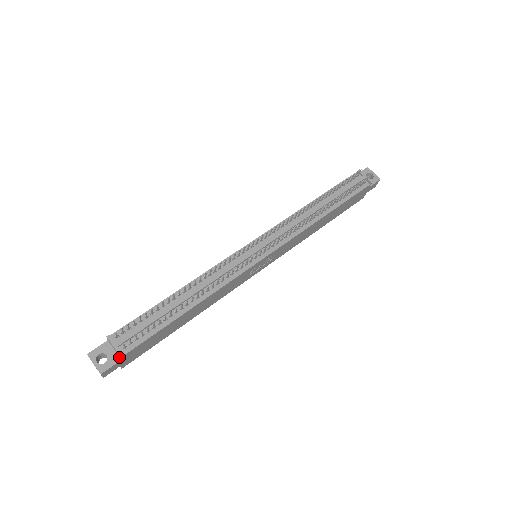
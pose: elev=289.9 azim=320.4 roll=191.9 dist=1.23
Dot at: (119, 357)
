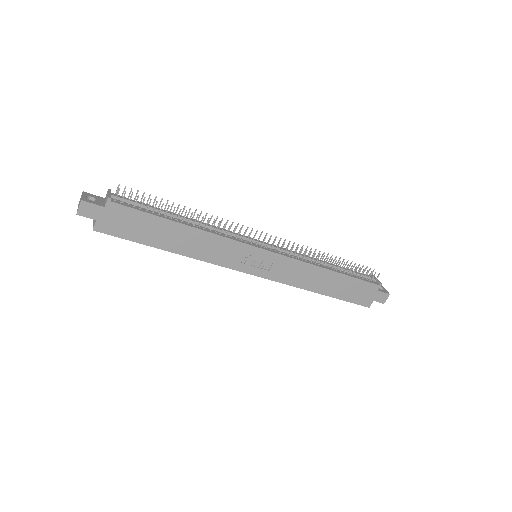
Dot at: (104, 205)
